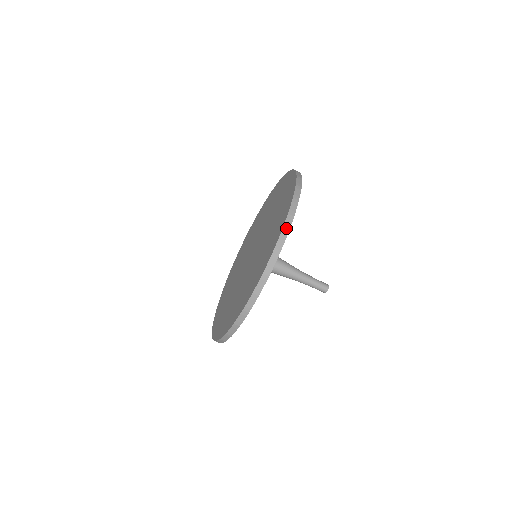
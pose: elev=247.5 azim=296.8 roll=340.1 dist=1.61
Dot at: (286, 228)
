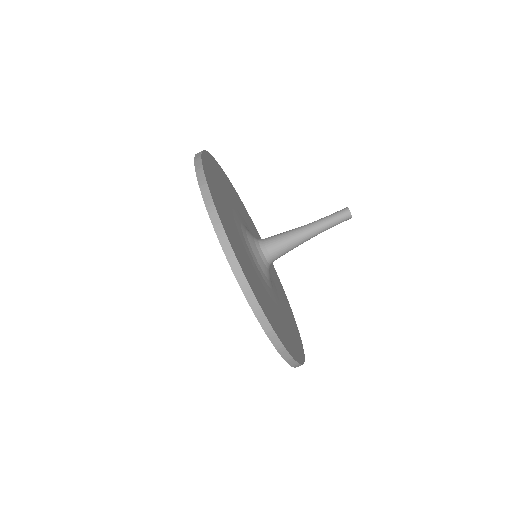
Dot at: (265, 326)
